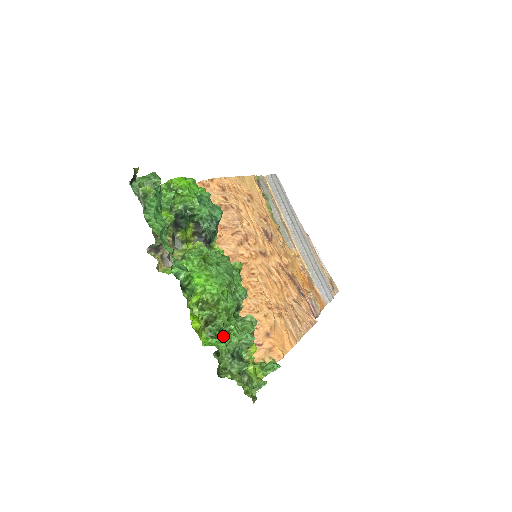
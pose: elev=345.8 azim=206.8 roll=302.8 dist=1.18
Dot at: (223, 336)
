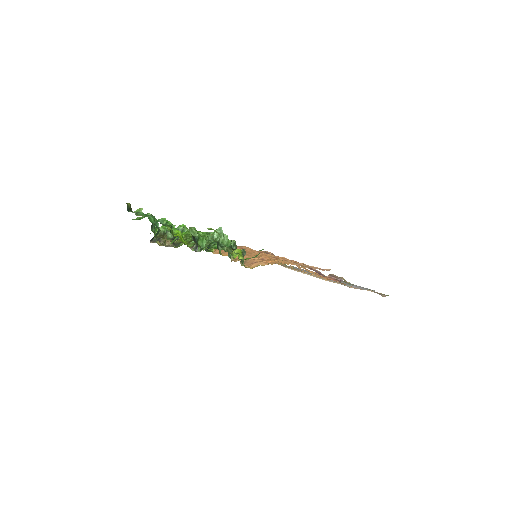
Dot at: occluded
